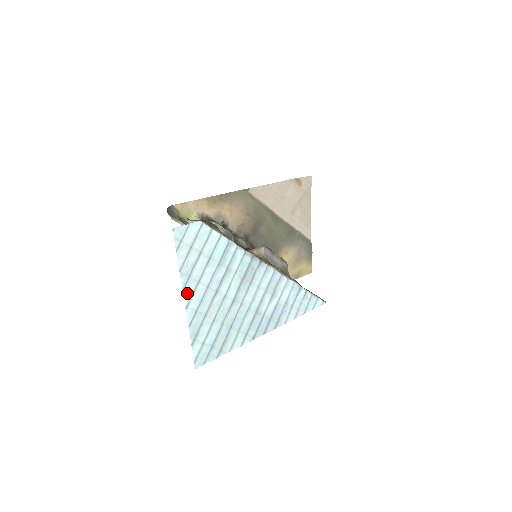
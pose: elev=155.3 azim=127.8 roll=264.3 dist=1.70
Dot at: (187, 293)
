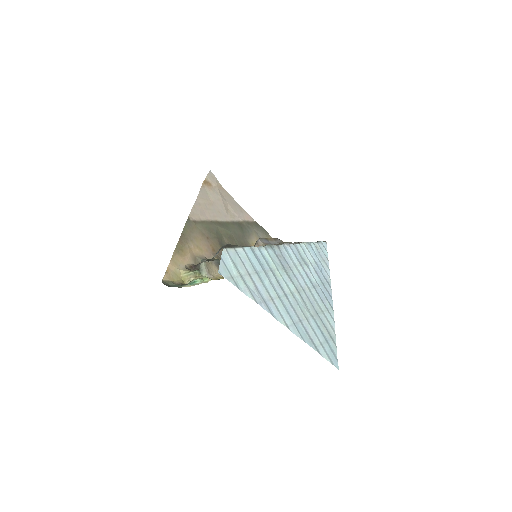
Dot at: (276, 316)
